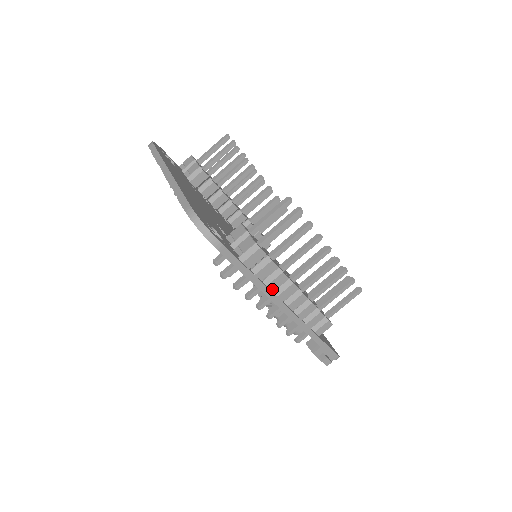
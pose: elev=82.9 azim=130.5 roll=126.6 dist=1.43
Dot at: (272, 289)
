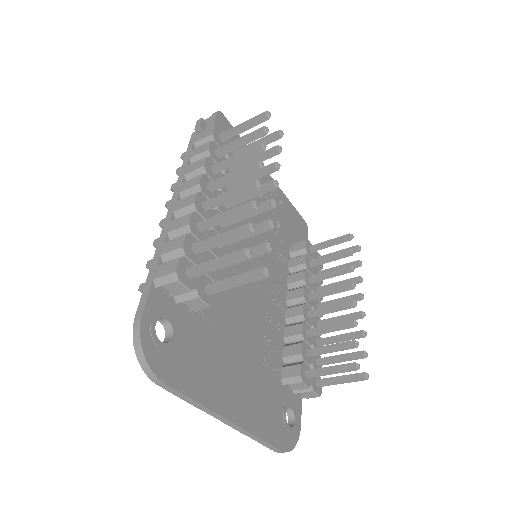
Dot at: occluded
